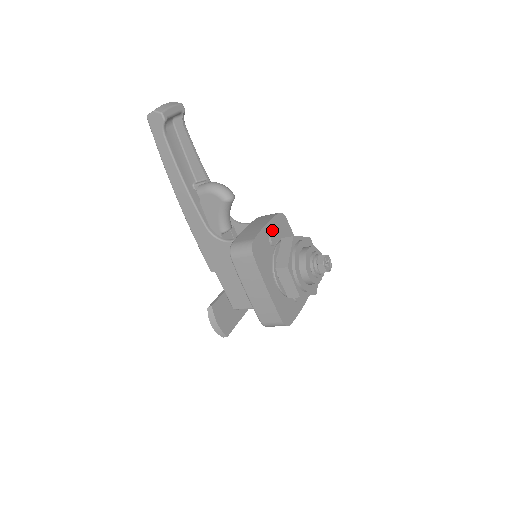
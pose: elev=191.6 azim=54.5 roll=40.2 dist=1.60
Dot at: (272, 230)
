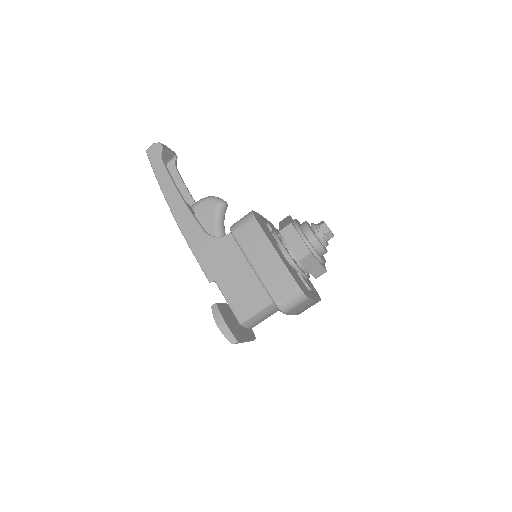
Dot at: occluded
